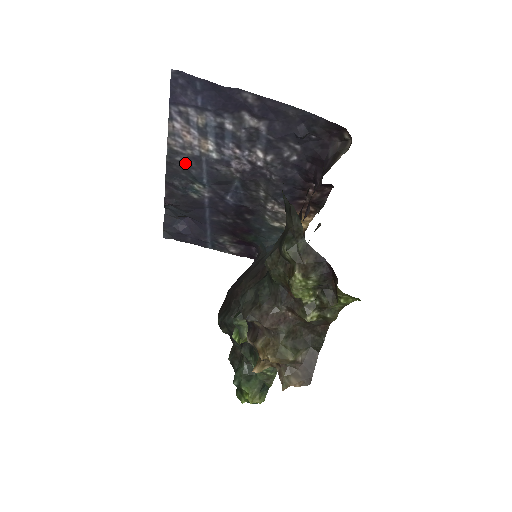
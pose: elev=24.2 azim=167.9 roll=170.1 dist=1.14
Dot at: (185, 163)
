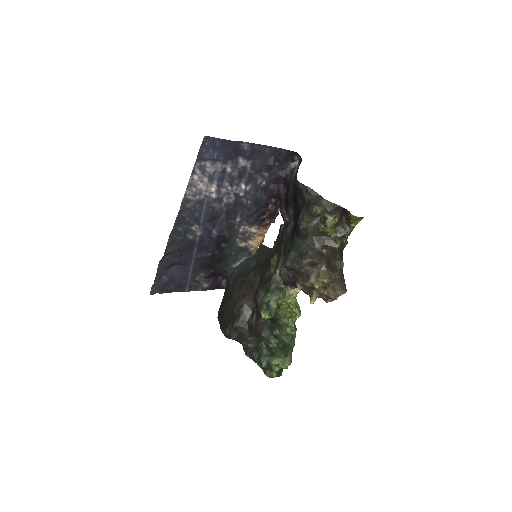
Dot at: (192, 208)
